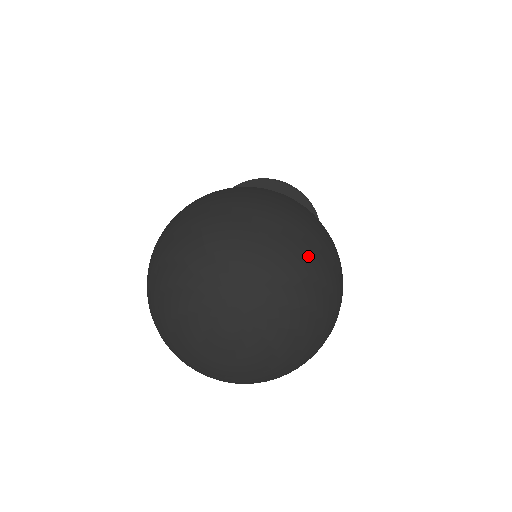
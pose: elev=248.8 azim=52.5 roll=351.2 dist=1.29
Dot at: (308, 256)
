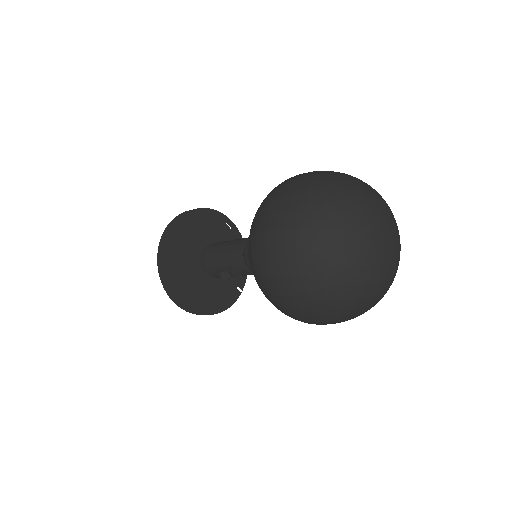
Dot at: occluded
